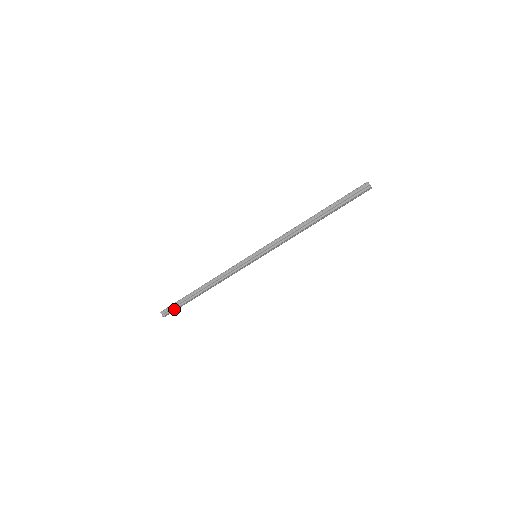
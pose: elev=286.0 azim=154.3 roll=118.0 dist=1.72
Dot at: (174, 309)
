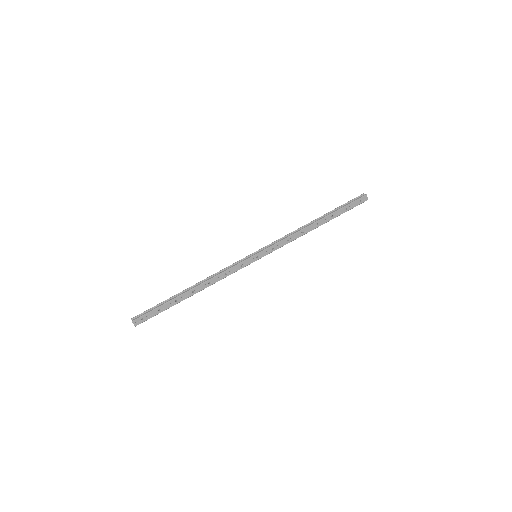
Dot at: (150, 311)
